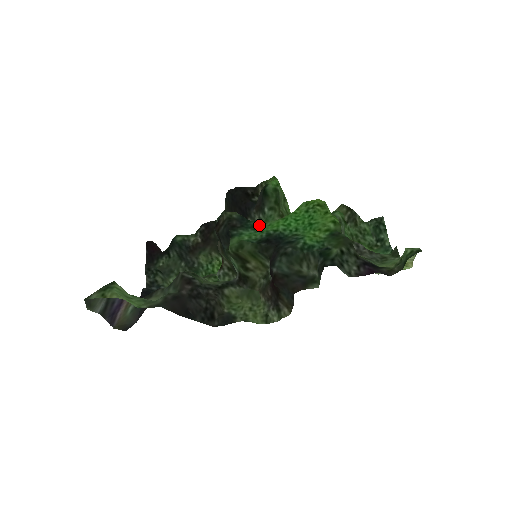
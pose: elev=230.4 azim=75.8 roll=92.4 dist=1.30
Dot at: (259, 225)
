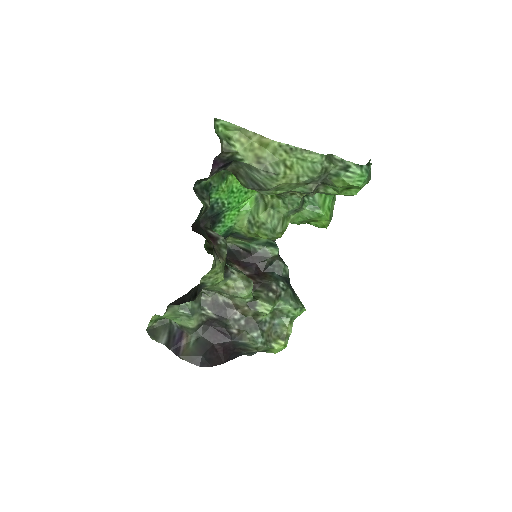
Dot at: (232, 228)
